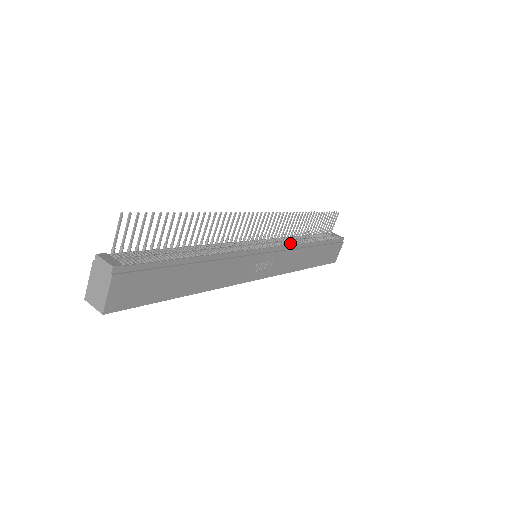
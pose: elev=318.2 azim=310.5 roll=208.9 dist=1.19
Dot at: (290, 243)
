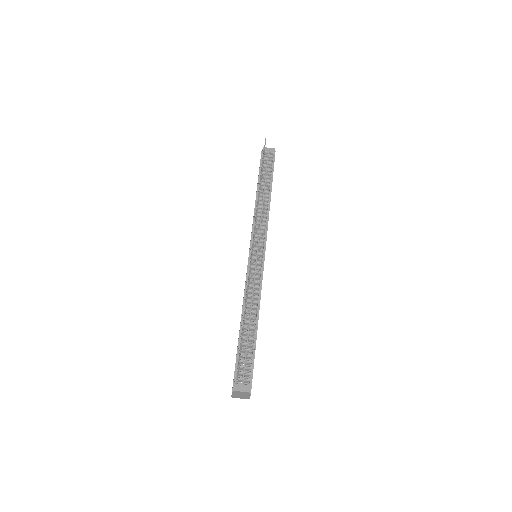
Dot at: (264, 221)
